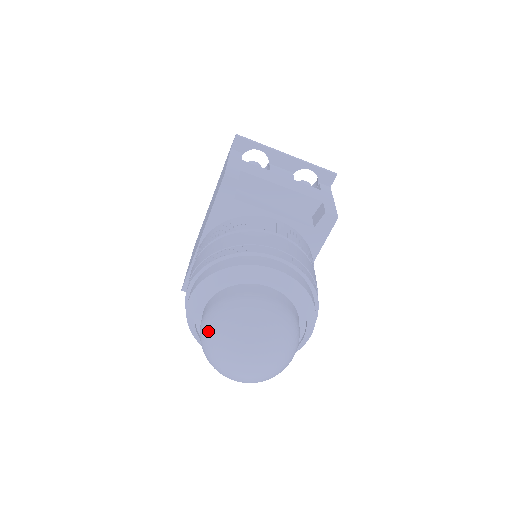
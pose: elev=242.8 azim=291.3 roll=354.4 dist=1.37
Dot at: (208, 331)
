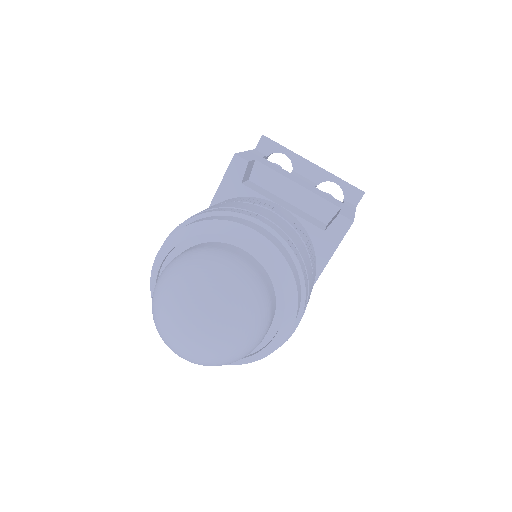
Dot at: (159, 281)
